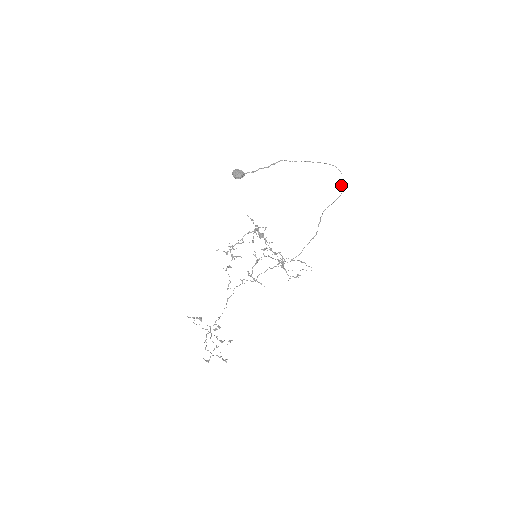
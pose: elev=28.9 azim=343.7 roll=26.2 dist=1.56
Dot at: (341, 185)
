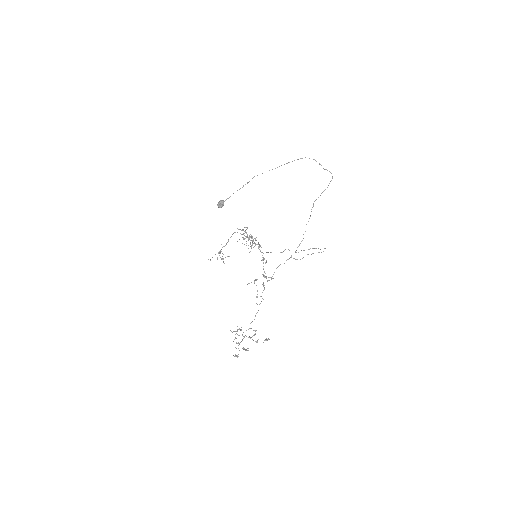
Dot at: (324, 169)
